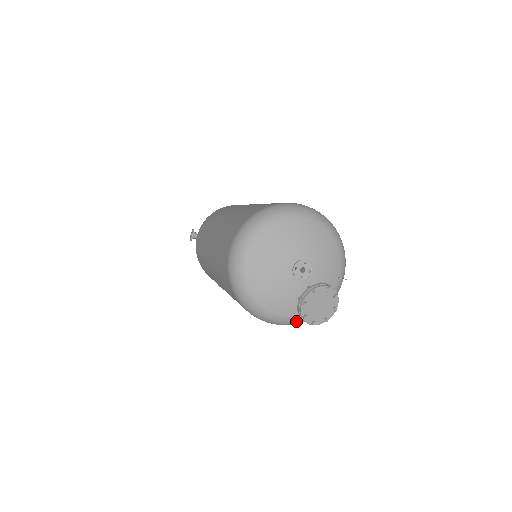
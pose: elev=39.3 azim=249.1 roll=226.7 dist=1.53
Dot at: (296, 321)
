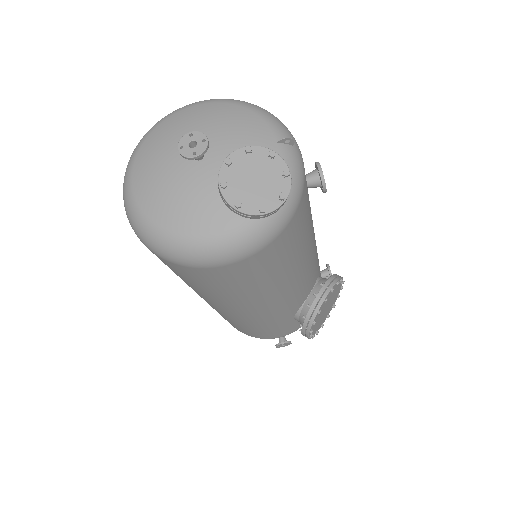
Dot at: (249, 233)
